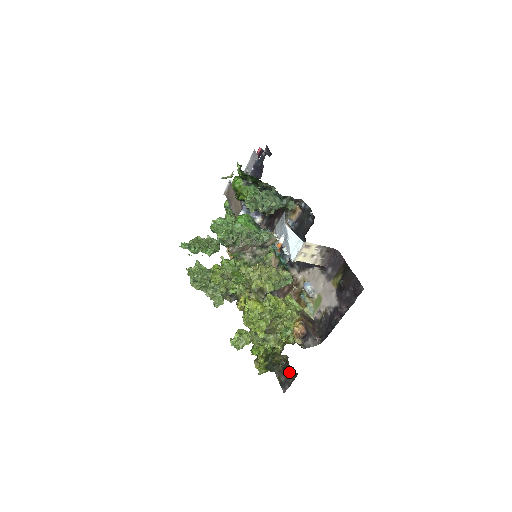
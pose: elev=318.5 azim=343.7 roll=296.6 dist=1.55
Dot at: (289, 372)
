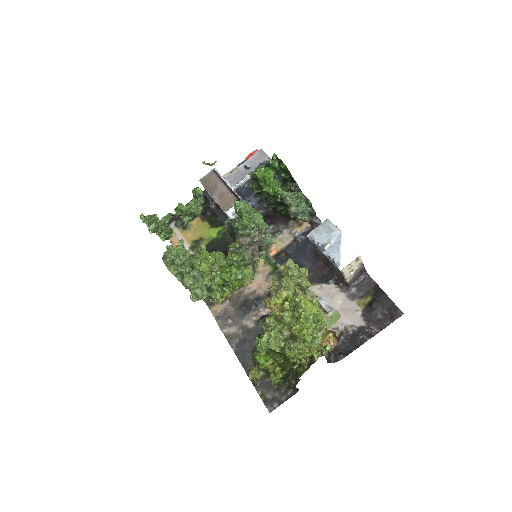
Dot at: (281, 389)
